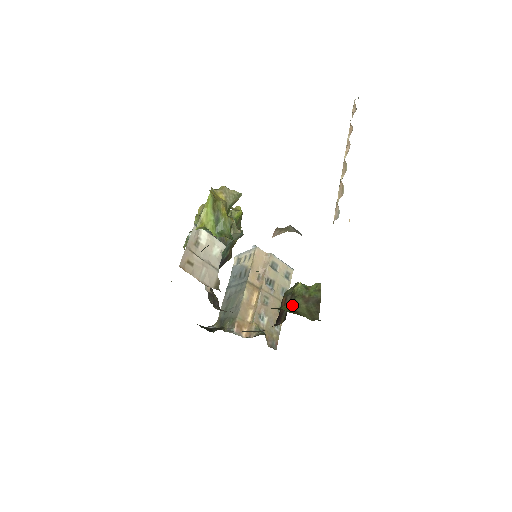
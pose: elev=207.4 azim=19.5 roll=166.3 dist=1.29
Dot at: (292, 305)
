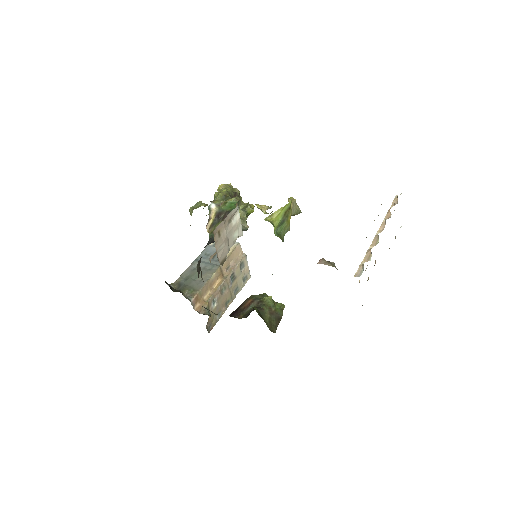
Dot at: (260, 310)
